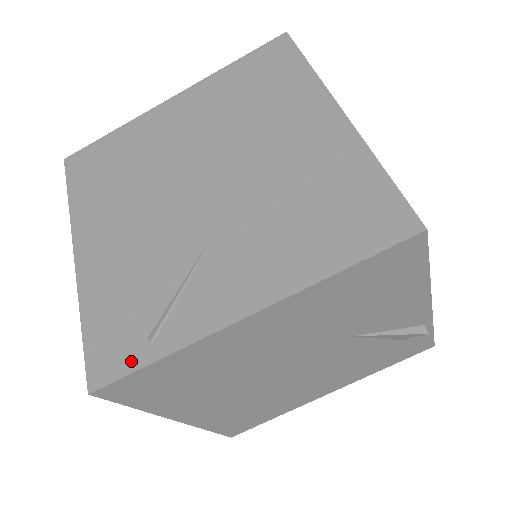
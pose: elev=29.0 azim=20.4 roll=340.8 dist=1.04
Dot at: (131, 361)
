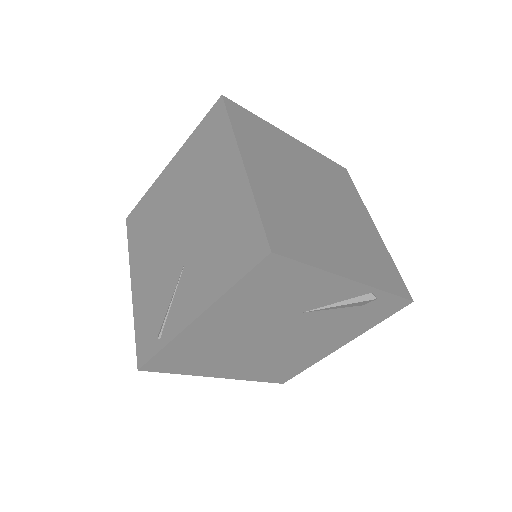
Dot at: (152, 350)
